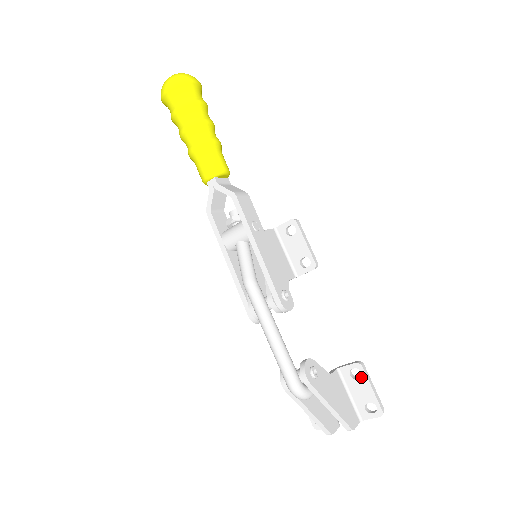
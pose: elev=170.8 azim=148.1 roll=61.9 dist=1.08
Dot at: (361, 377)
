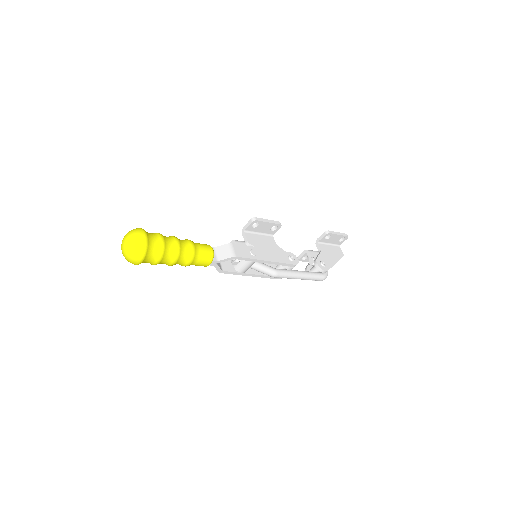
Dot at: (332, 236)
